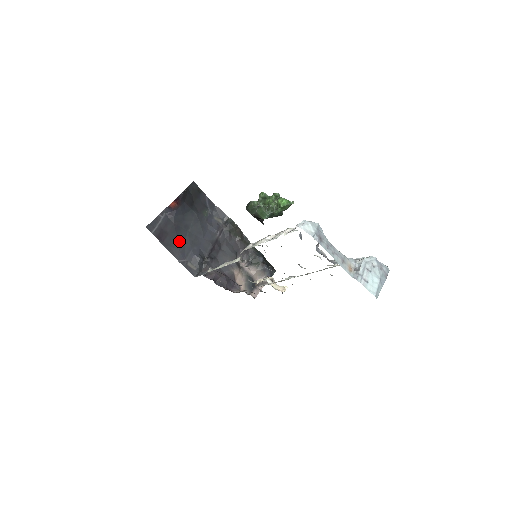
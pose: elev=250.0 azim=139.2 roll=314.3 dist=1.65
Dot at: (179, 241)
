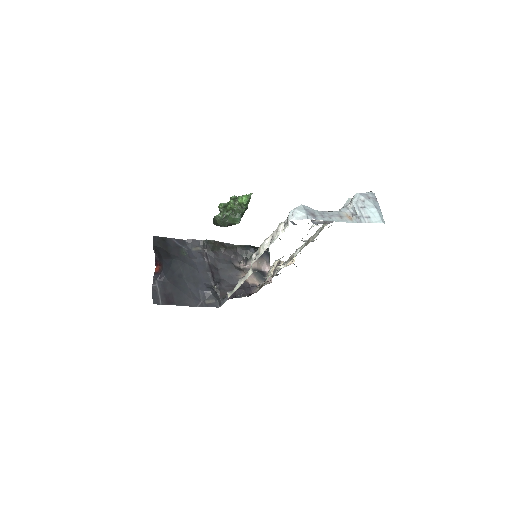
Dot at: (184, 292)
